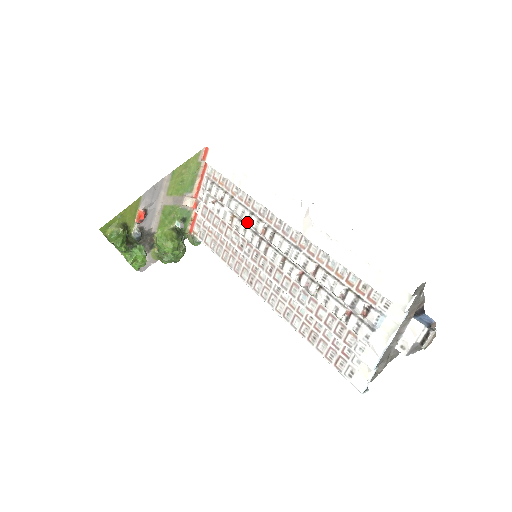
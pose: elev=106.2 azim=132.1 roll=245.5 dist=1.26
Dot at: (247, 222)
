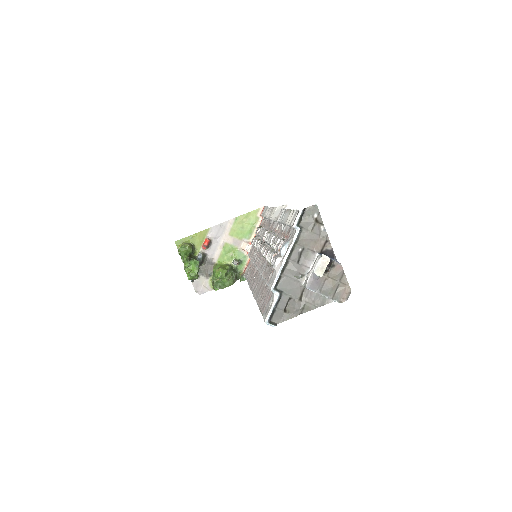
Dot at: (261, 237)
